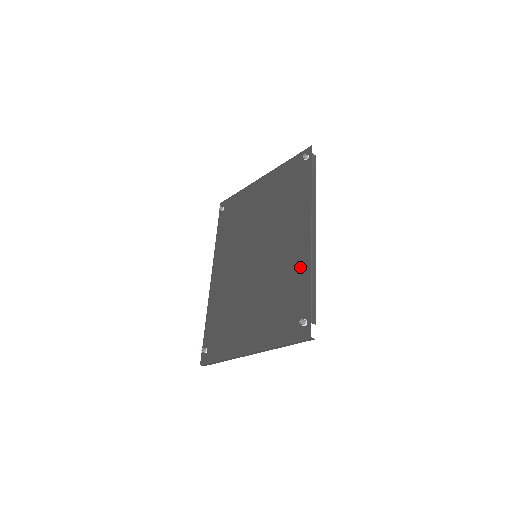
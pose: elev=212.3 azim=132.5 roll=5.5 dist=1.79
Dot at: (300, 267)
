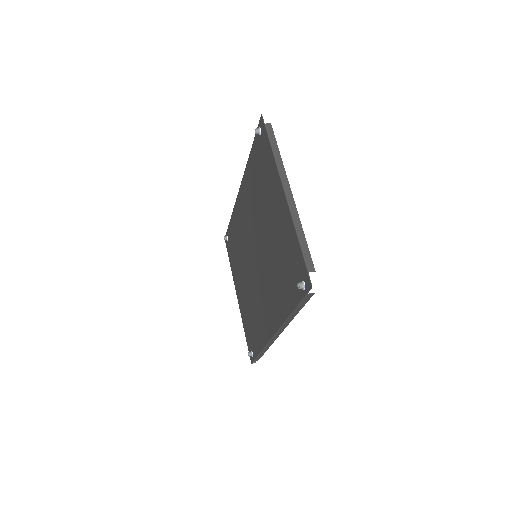
Dot at: (262, 332)
